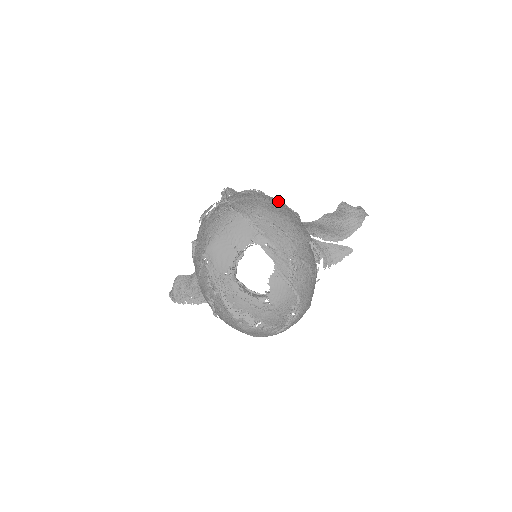
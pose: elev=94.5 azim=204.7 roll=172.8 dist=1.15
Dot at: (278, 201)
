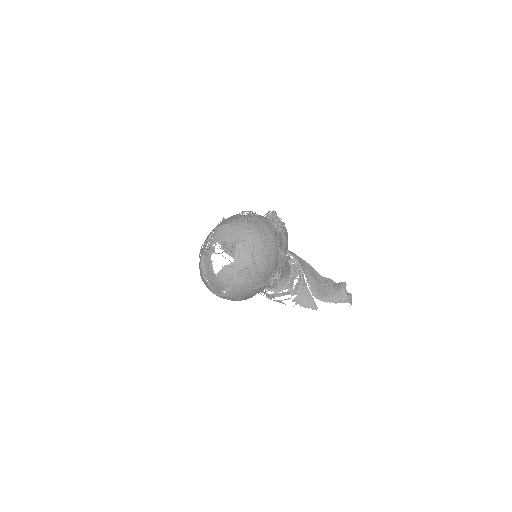
Dot at: (275, 240)
